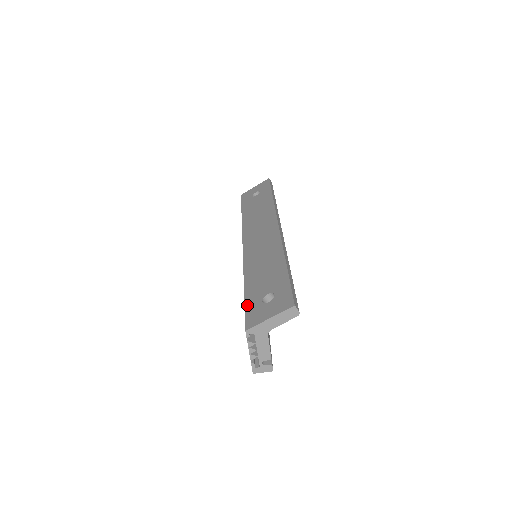
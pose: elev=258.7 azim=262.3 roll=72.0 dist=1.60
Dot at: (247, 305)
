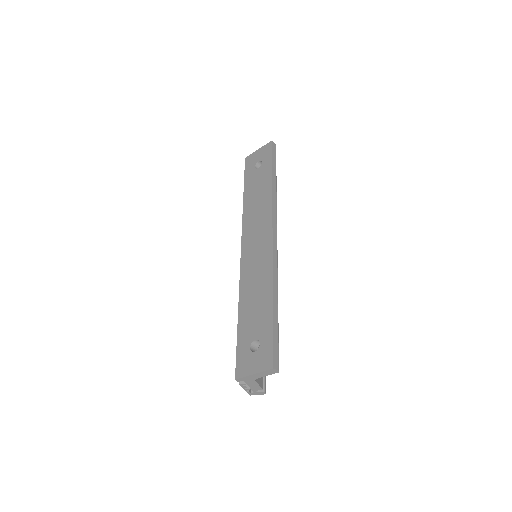
Dot at: (238, 346)
